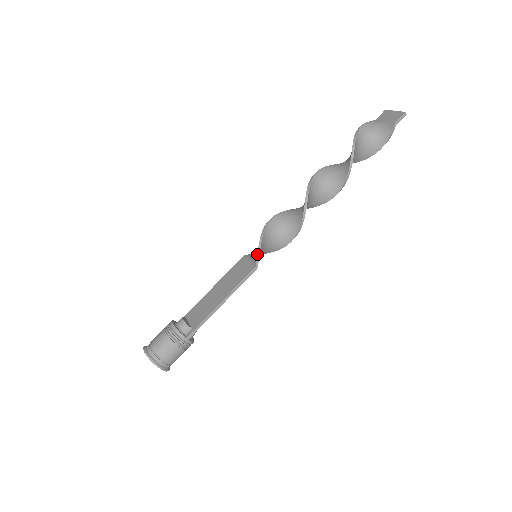
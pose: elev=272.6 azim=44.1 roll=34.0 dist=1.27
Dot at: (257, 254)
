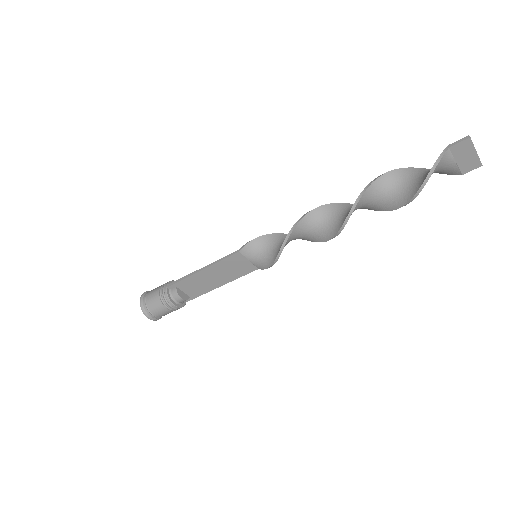
Dot at: occluded
